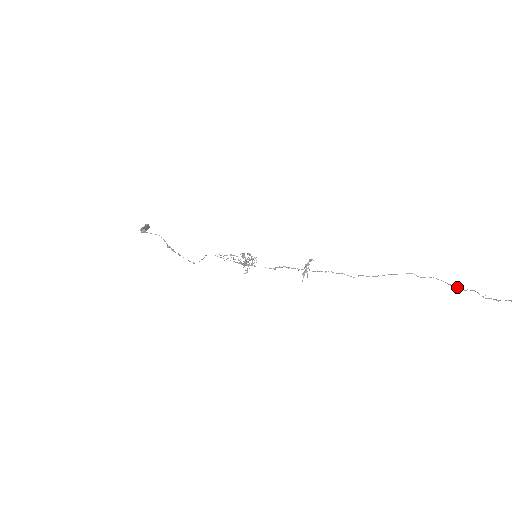
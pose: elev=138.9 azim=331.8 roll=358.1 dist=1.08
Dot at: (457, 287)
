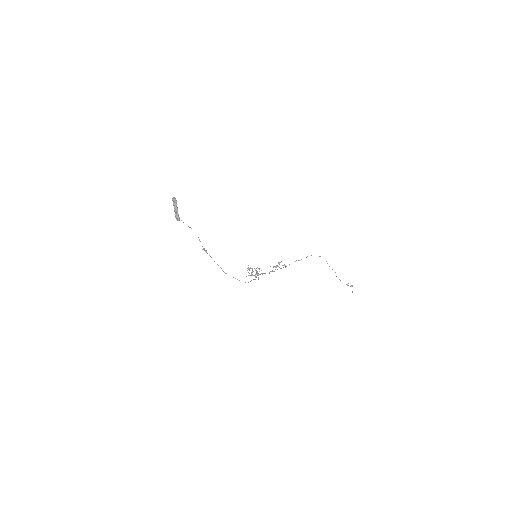
Dot at: occluded
